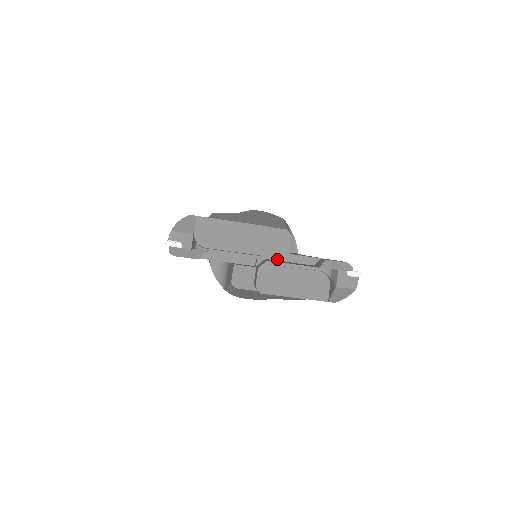
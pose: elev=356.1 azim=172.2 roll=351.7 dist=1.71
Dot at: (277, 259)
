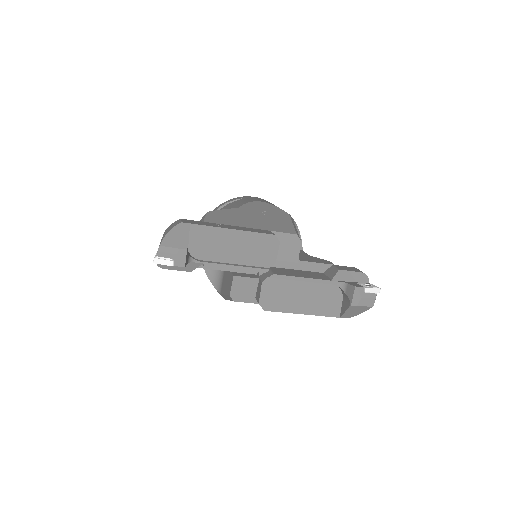
Dot at: (282, 266)
